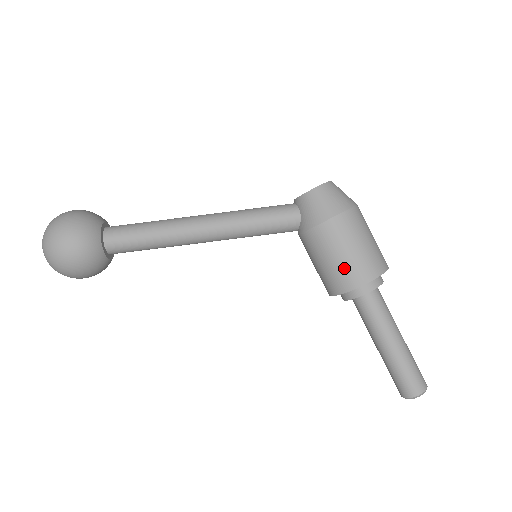
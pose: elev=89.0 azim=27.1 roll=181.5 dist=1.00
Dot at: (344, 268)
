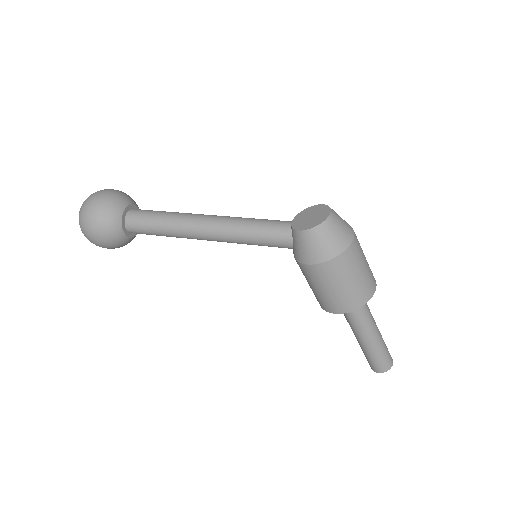
Dot at: (325, 298)
